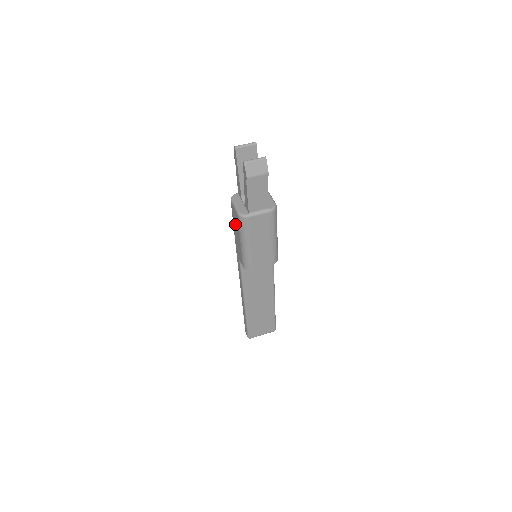
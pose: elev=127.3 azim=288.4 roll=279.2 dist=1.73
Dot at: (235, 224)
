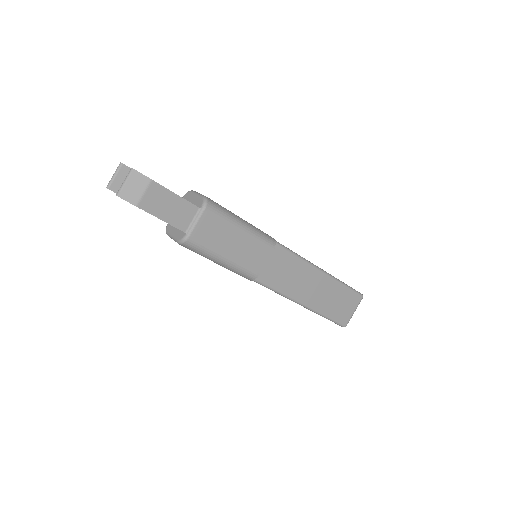
Dot at: occluded
